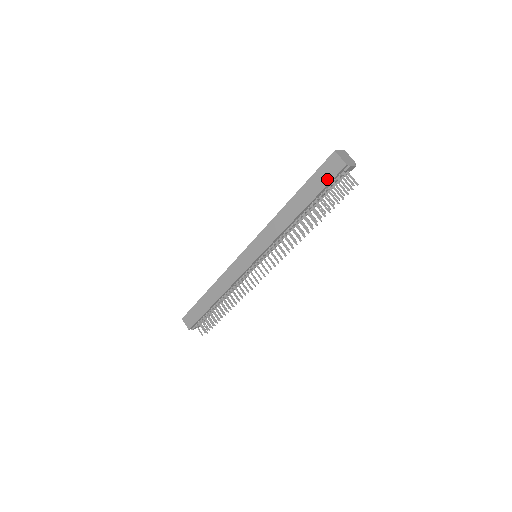
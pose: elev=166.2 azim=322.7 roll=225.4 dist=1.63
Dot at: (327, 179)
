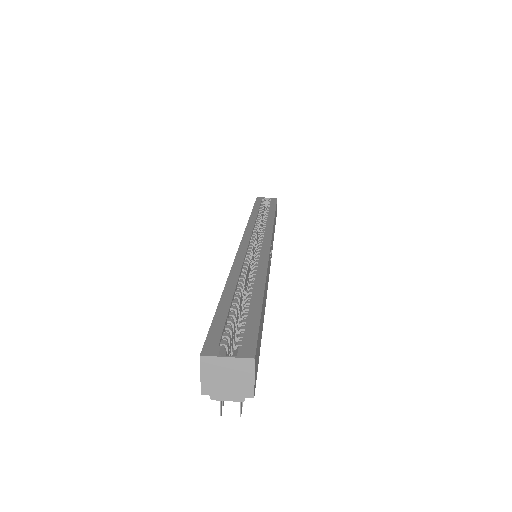
Dot at: occluded
